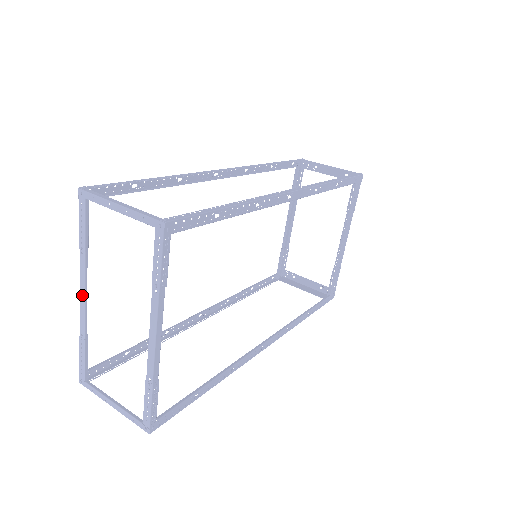
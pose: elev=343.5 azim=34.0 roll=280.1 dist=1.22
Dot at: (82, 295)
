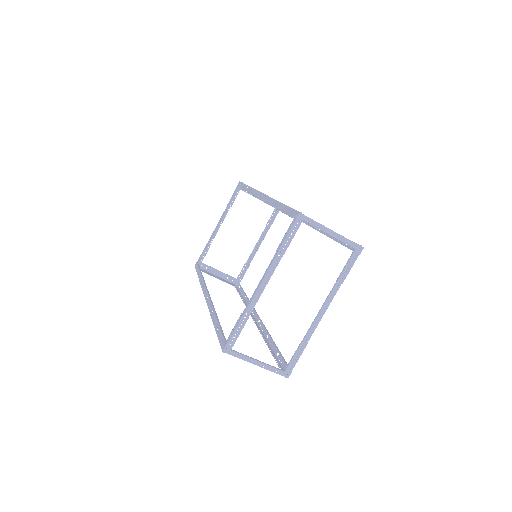
Dot at: (264, 284)
